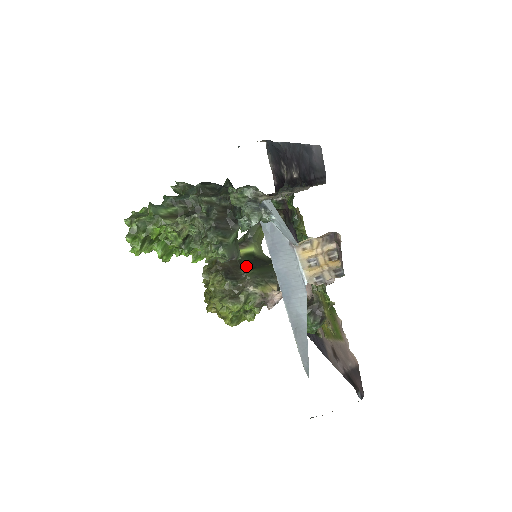
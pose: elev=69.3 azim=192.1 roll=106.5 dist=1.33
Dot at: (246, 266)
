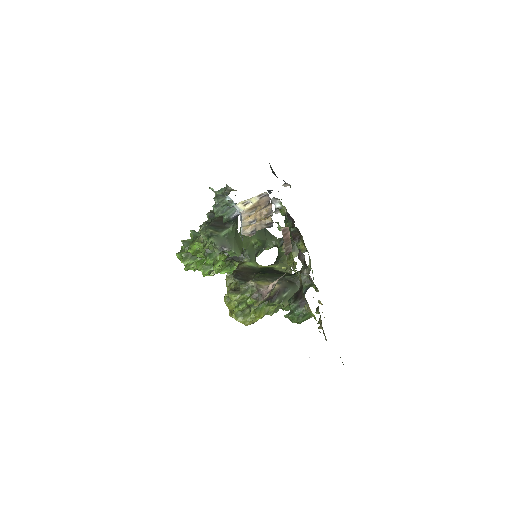
Dot at: (258, 272)
